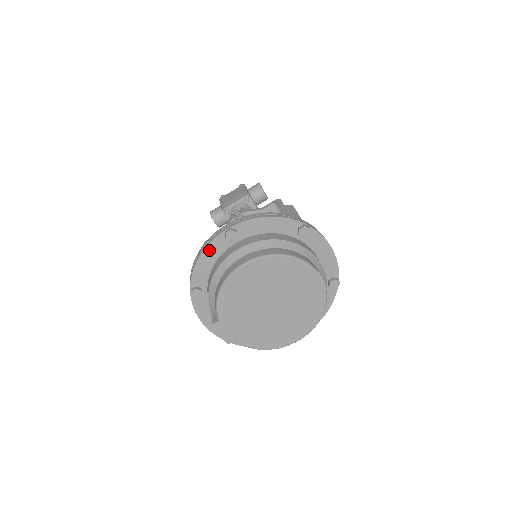
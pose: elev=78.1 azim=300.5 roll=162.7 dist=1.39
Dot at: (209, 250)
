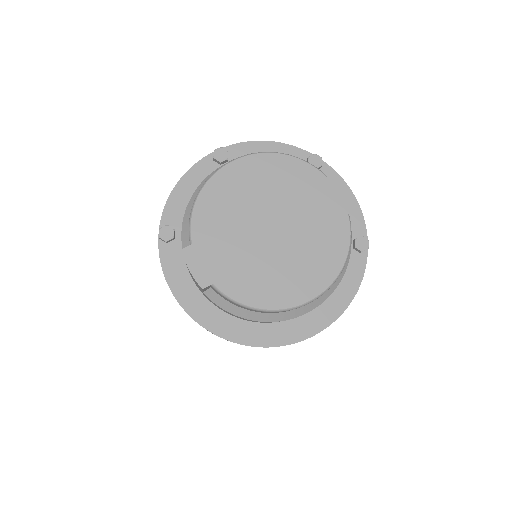
Dot at: (191, 176)
